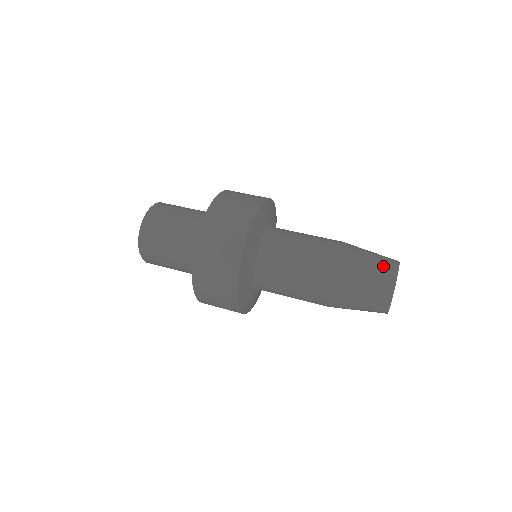
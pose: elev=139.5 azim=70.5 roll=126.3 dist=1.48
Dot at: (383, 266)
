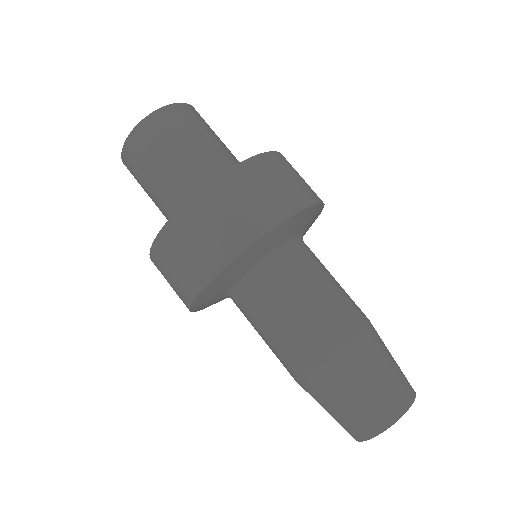
Dot at: (401, 383)
